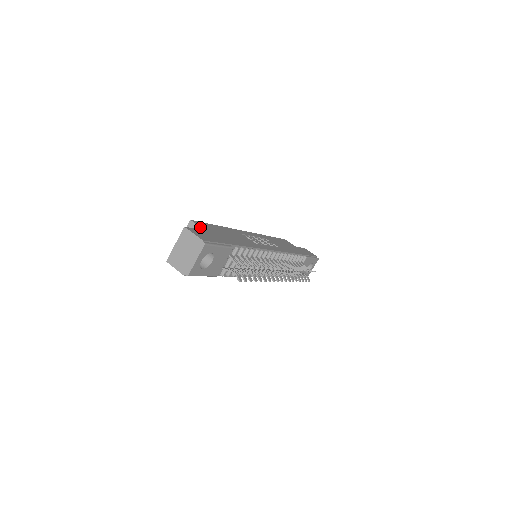
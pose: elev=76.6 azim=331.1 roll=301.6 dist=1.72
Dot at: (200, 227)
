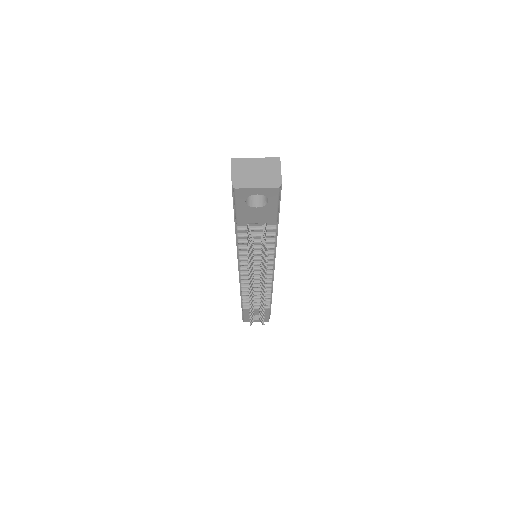
Dot at: occluded
